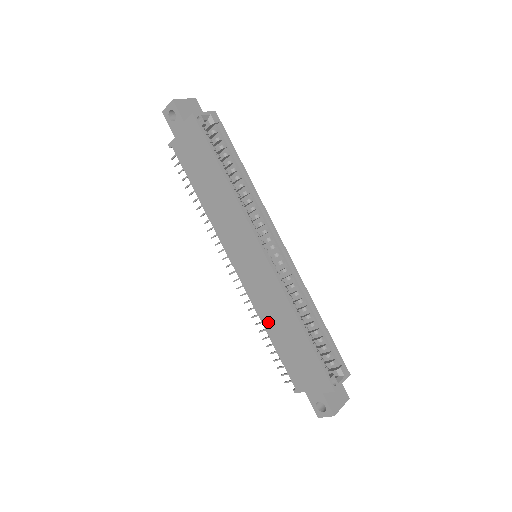
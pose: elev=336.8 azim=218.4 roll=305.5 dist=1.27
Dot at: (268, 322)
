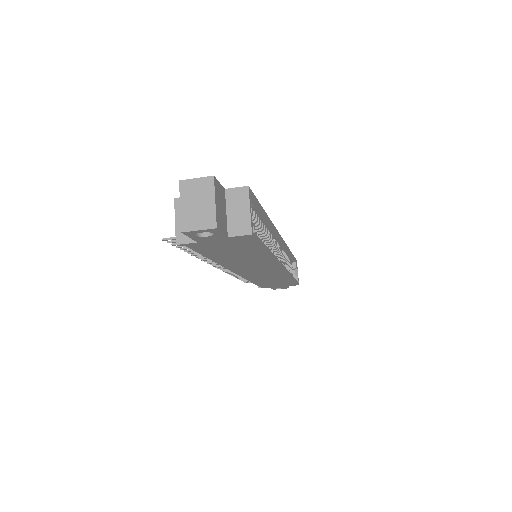
Dot at: occluded
